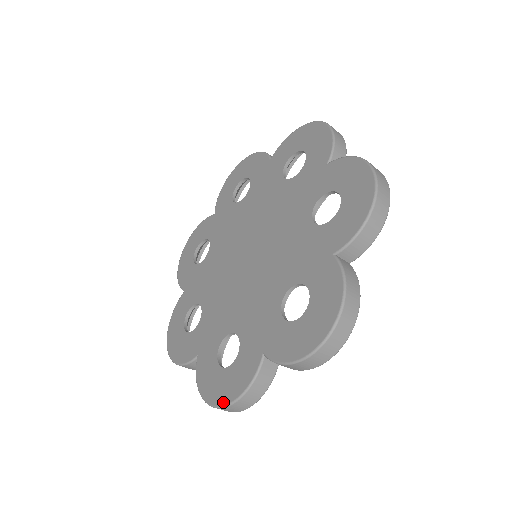
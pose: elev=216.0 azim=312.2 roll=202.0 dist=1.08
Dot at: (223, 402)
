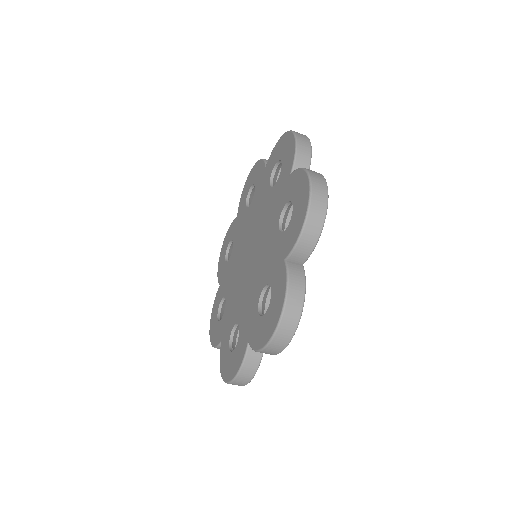
Dot at: (229, 379)
